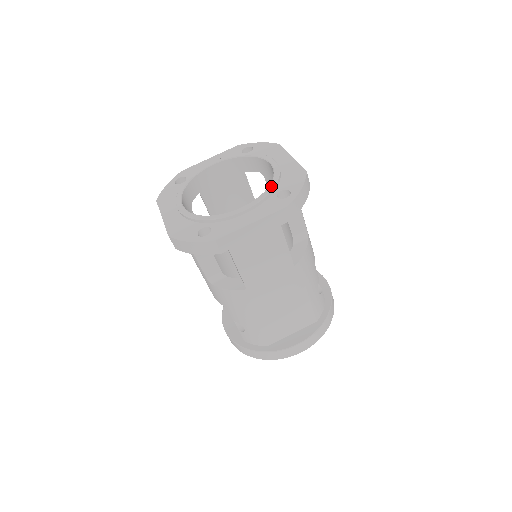
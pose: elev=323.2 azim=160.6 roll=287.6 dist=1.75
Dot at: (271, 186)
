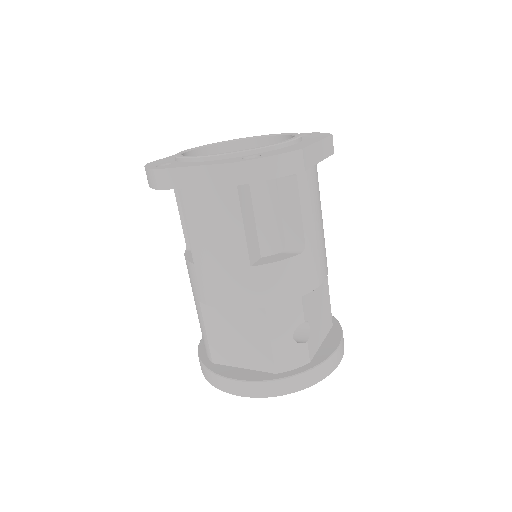
Dot at: (252, 148)
